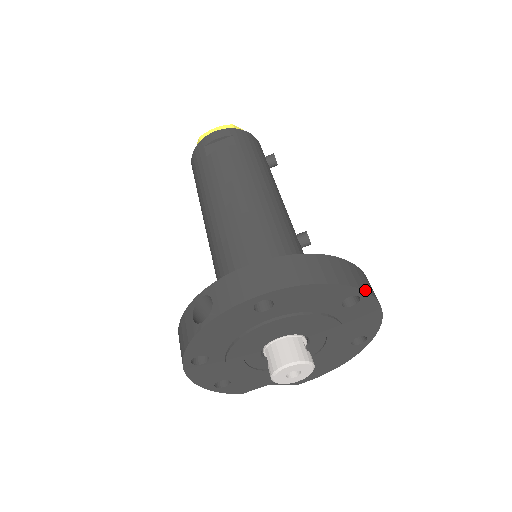
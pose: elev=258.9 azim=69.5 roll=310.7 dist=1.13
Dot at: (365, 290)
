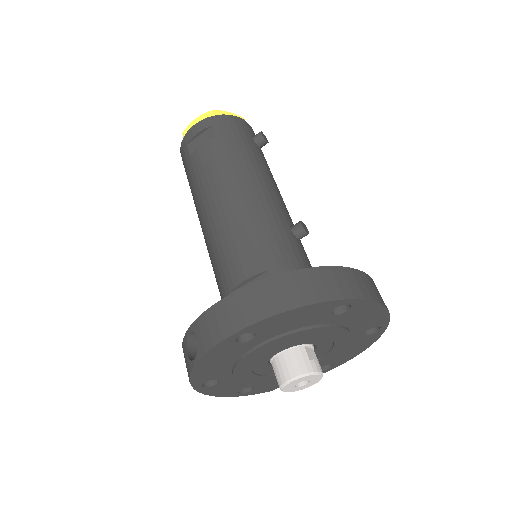
Dot at: (352, 298)
